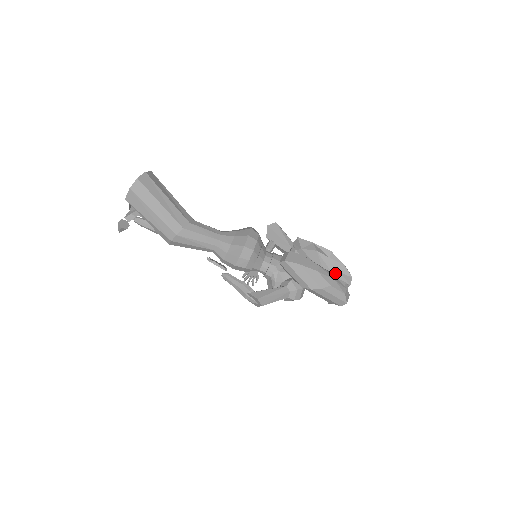
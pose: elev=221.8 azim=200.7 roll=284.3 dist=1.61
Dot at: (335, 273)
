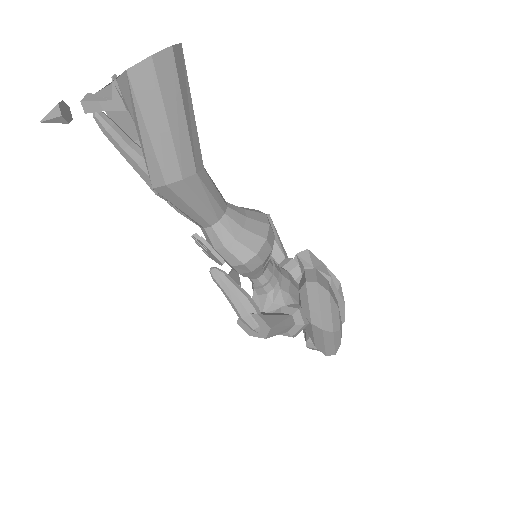
Dot at: occluded
